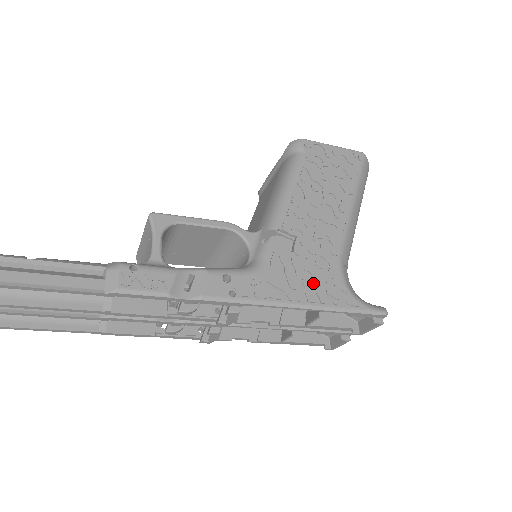
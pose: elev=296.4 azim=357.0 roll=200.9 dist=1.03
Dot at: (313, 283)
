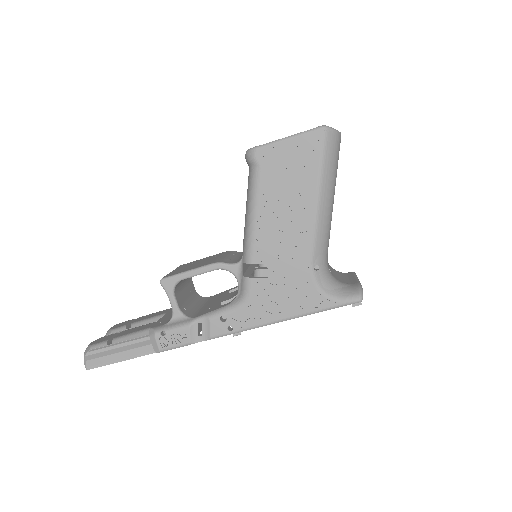
Dot at: (290, 298)
